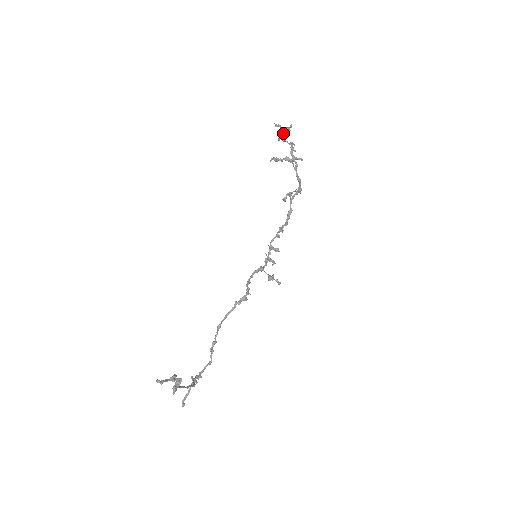
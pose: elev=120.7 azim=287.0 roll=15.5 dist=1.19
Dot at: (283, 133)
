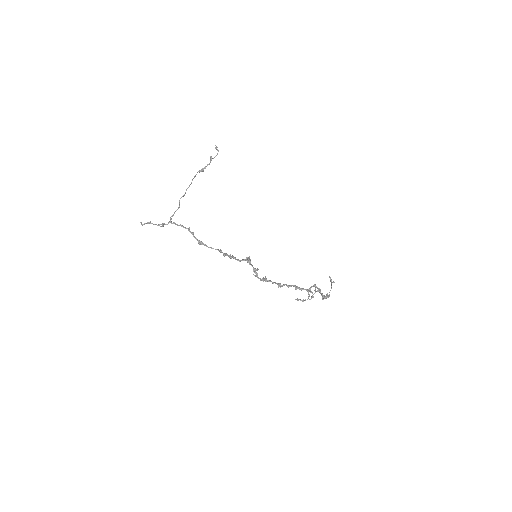
Dot at: occluded
